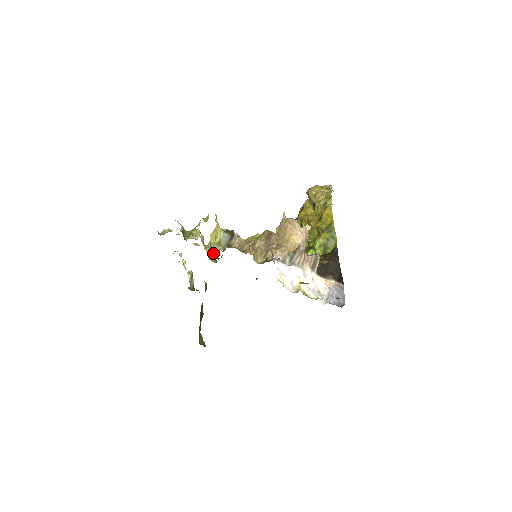
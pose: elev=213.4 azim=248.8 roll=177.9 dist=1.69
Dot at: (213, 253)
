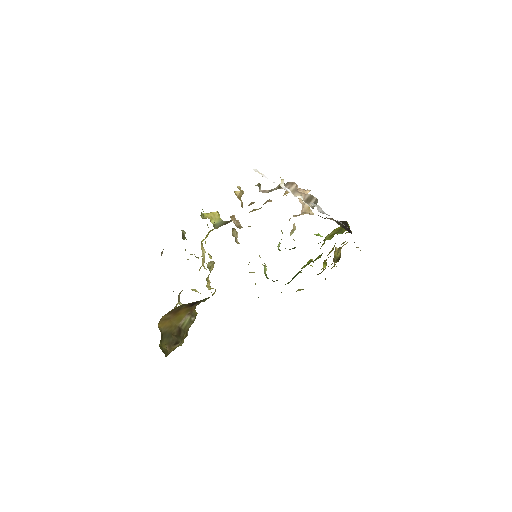
Dot at: (210, 258)
